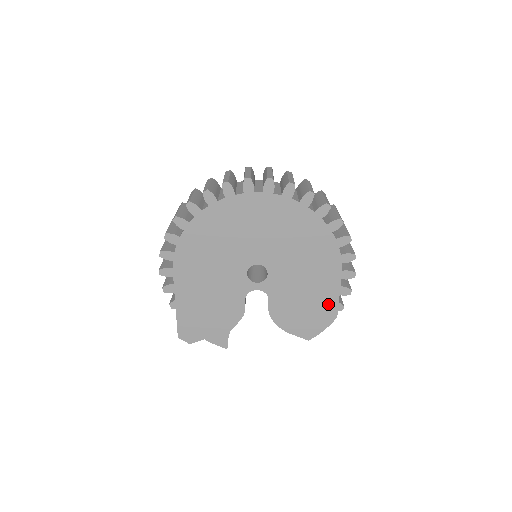
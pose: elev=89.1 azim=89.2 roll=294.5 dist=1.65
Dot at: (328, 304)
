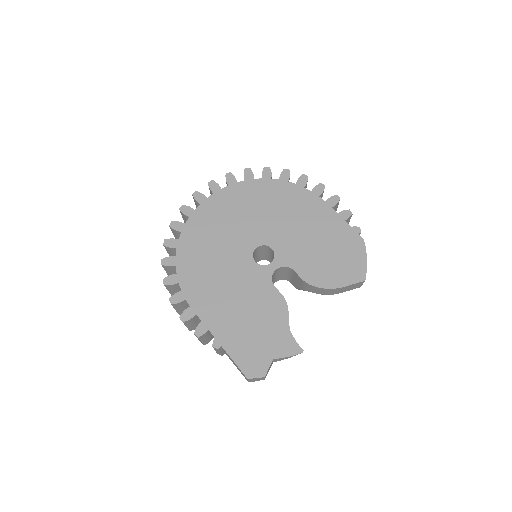
Dot at: (344, 235)
